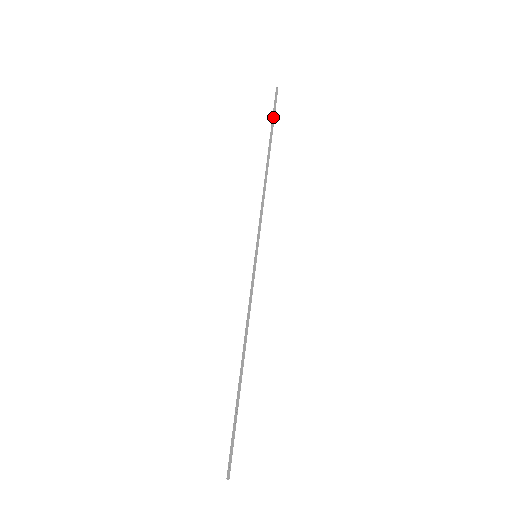
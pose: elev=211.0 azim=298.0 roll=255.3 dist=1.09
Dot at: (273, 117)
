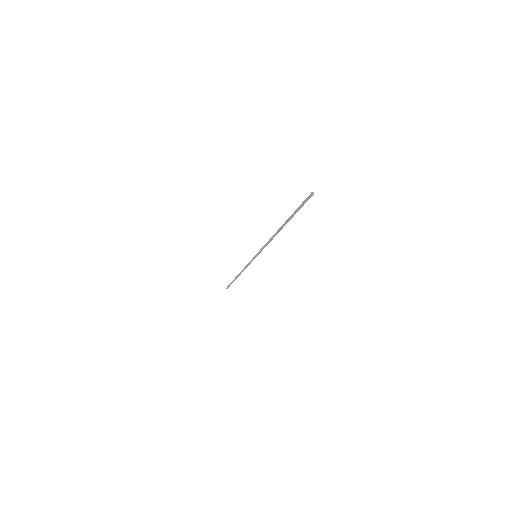
Dot at: (297, 211)
